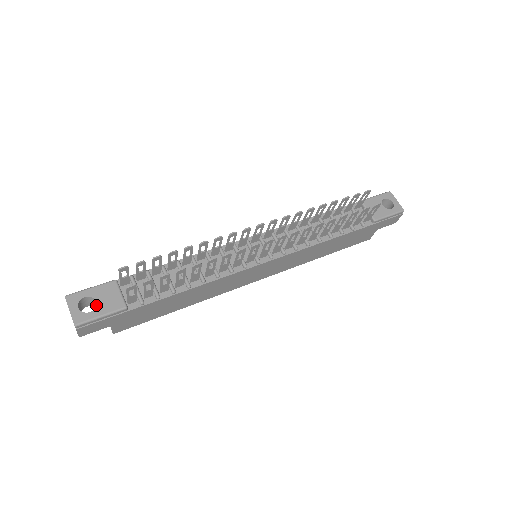
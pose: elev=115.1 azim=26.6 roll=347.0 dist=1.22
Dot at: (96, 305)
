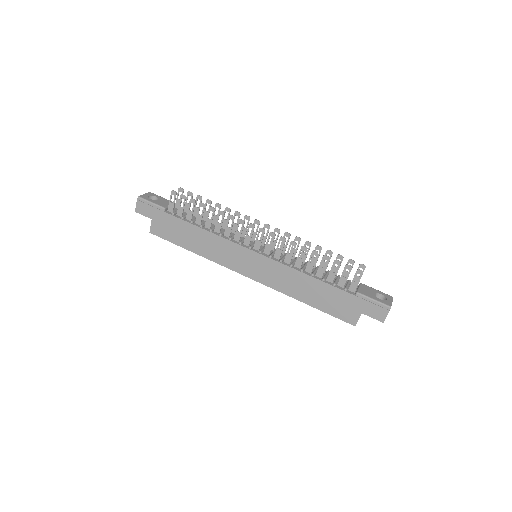
Dot at: (155, 200)
